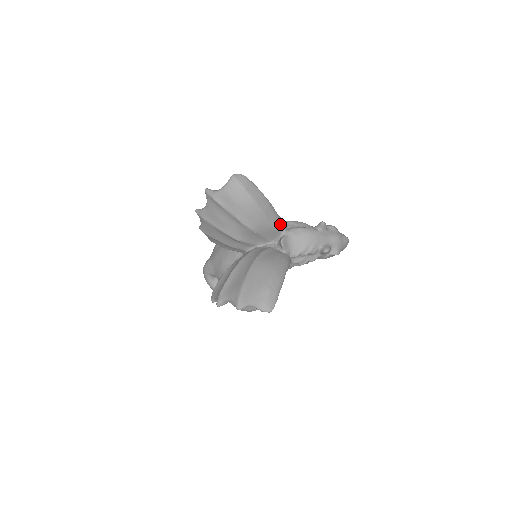
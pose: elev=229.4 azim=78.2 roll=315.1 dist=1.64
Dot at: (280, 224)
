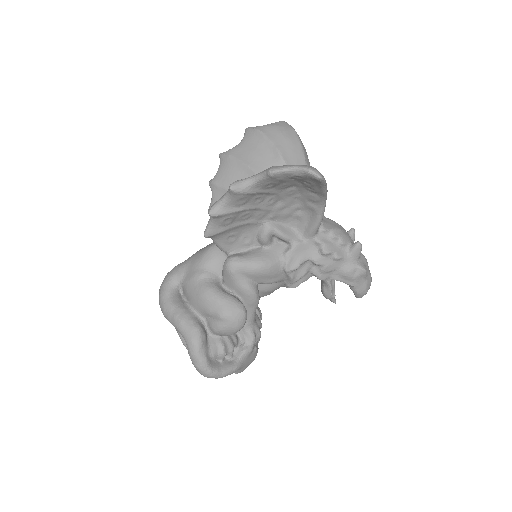
Dot at: occluded
